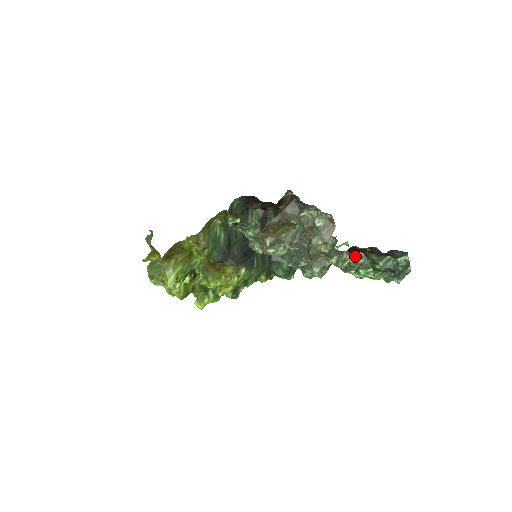
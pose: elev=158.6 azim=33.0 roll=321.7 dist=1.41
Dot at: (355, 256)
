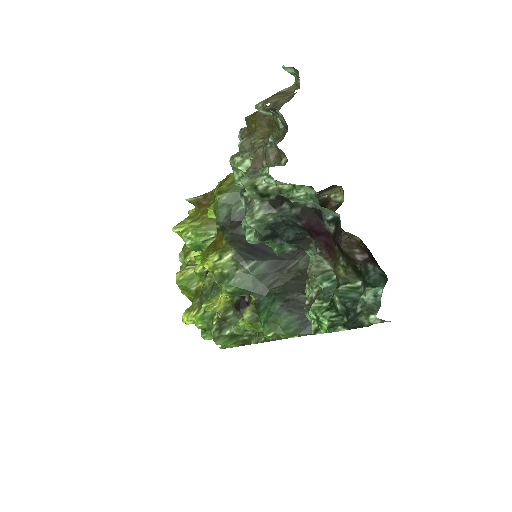
Dot at: (328, 275)
